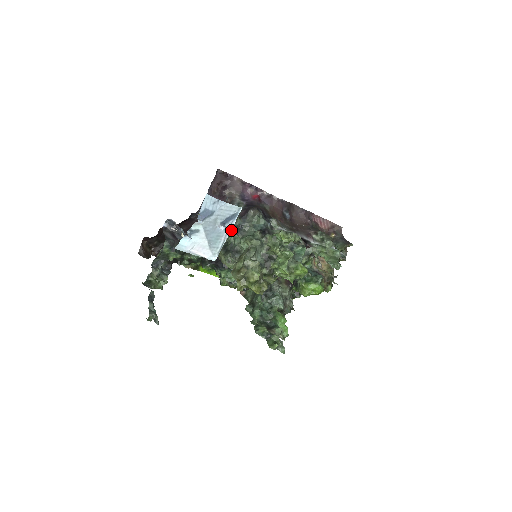
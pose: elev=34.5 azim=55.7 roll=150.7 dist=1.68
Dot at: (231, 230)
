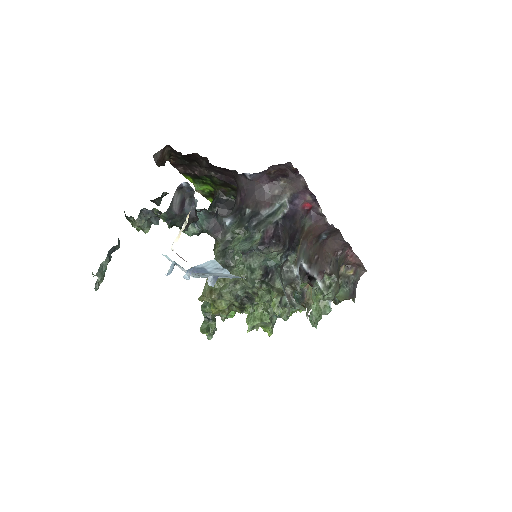
Dot at: (247, 231)
